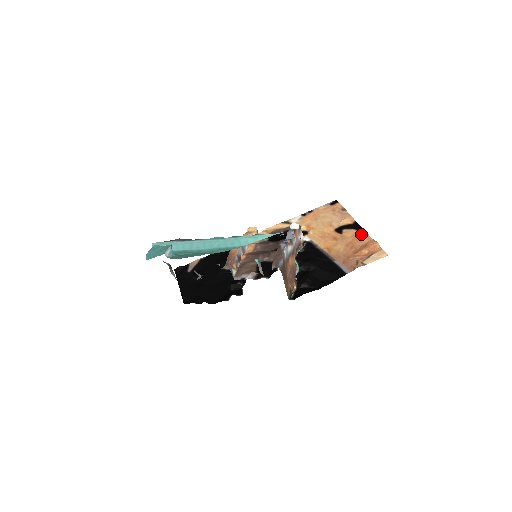
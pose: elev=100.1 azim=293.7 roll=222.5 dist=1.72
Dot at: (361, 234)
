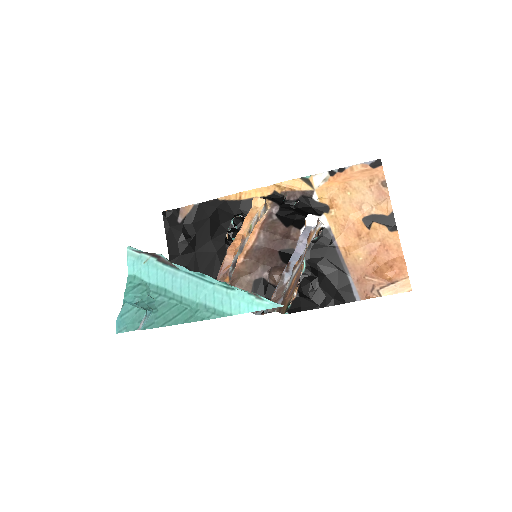
Dot at: (392, 240)
